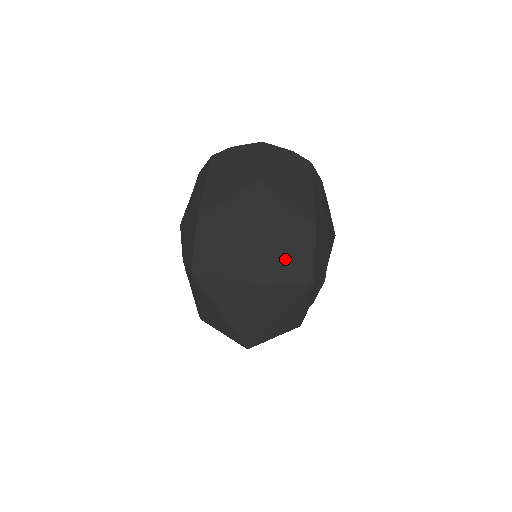
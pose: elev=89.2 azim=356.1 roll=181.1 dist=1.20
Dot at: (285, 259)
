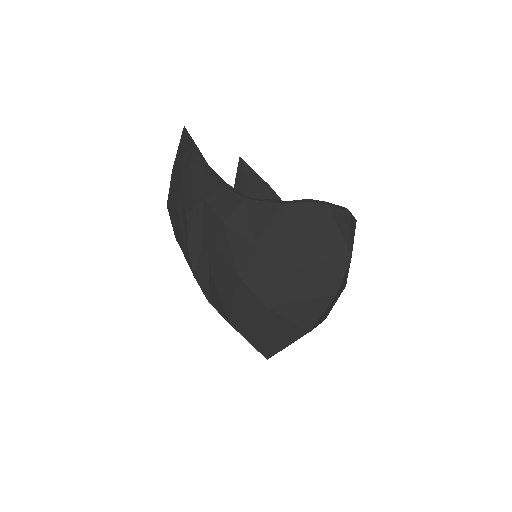
Dot at: (328, 311)
